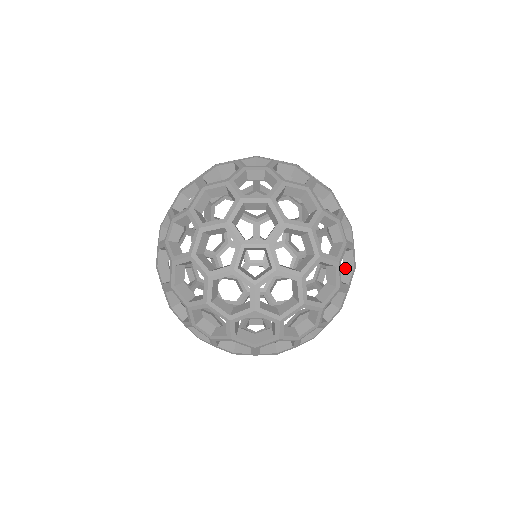
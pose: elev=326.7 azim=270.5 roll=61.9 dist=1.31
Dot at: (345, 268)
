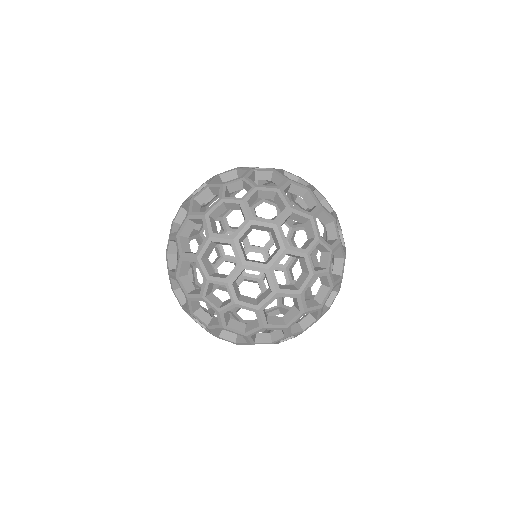
Dot at: (292, 286)
